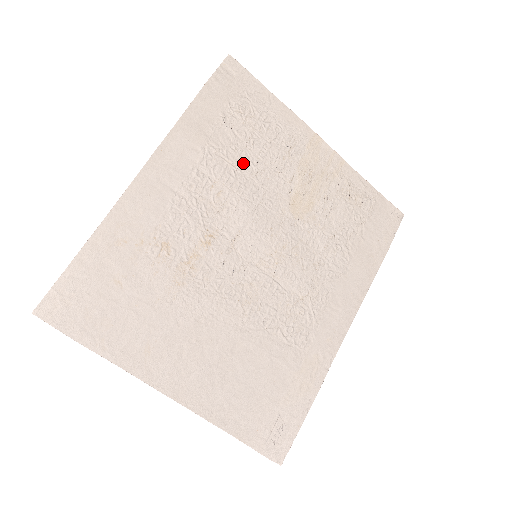
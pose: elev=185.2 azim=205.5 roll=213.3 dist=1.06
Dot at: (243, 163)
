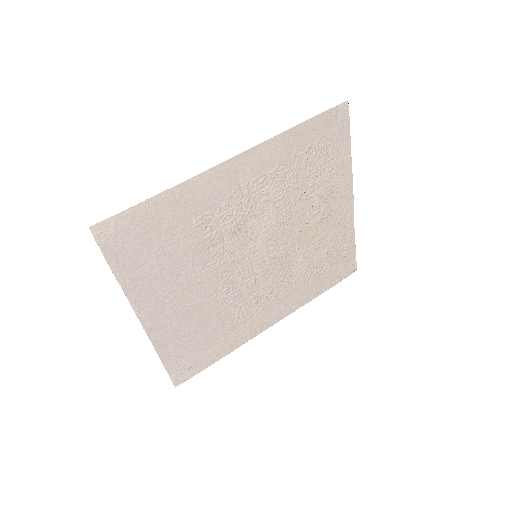
Dot at: (296, 188)
